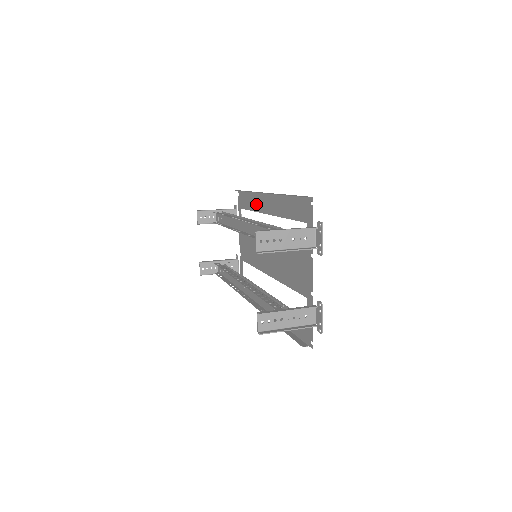
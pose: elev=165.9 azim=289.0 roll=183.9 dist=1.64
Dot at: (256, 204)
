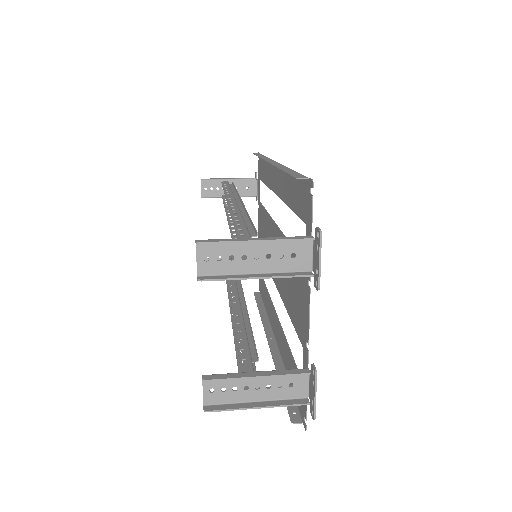
Dot at: (268, 176)
